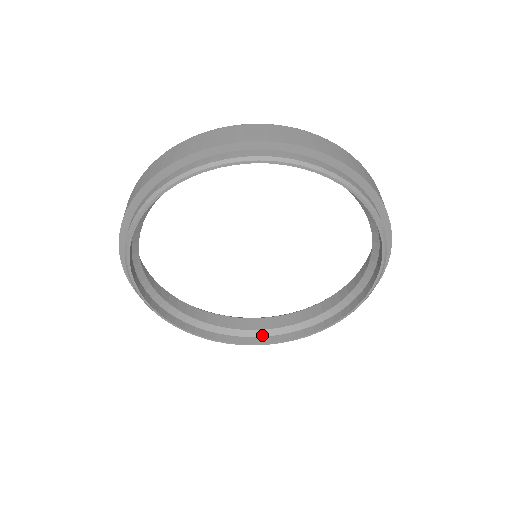
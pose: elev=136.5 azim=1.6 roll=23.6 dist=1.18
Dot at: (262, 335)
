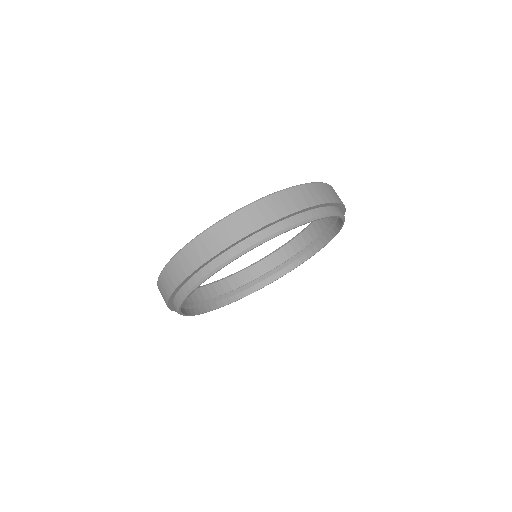
Dot at: (224, 298)
